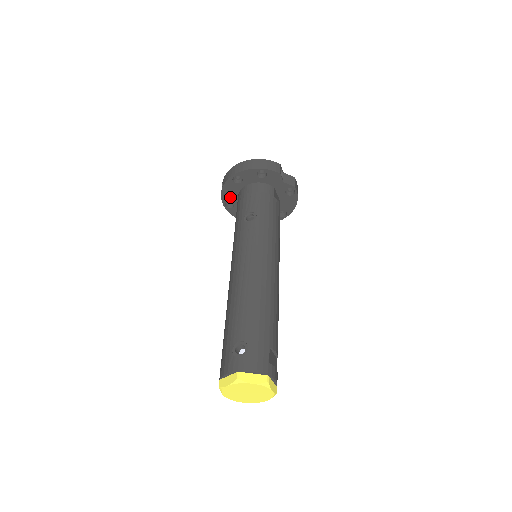
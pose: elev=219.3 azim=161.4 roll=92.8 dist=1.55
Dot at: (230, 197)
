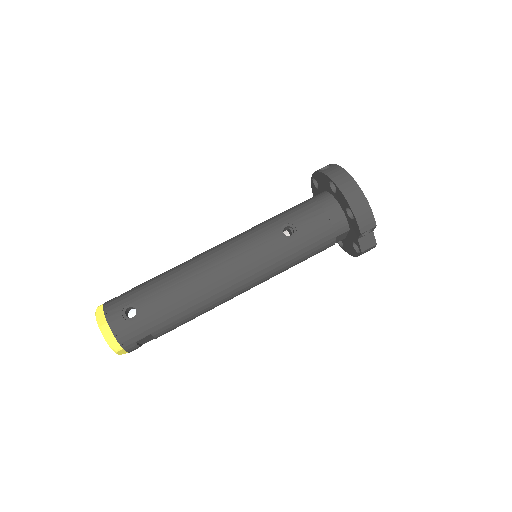
Dot at: (320, 182)
